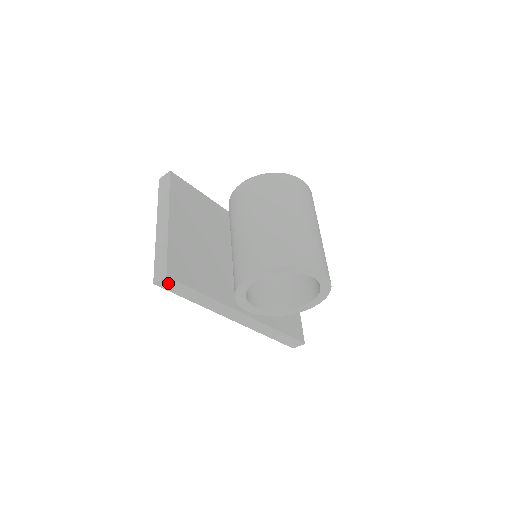
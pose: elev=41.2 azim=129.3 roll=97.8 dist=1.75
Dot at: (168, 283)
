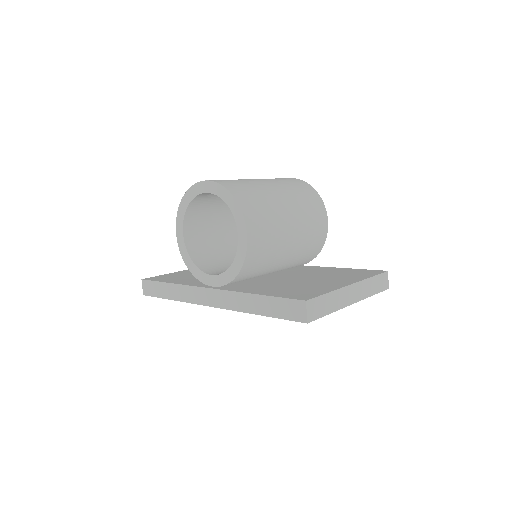
Dot at: (147, 287)
